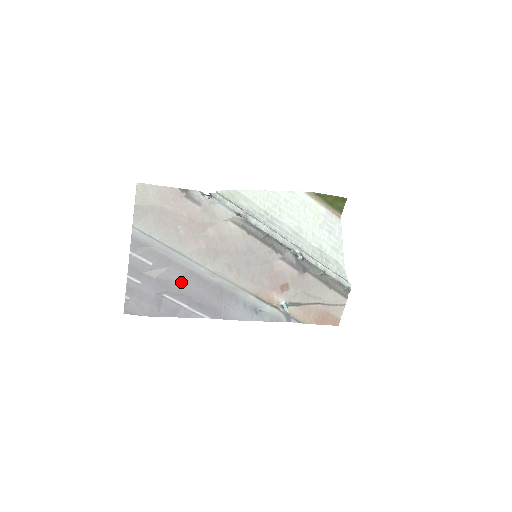
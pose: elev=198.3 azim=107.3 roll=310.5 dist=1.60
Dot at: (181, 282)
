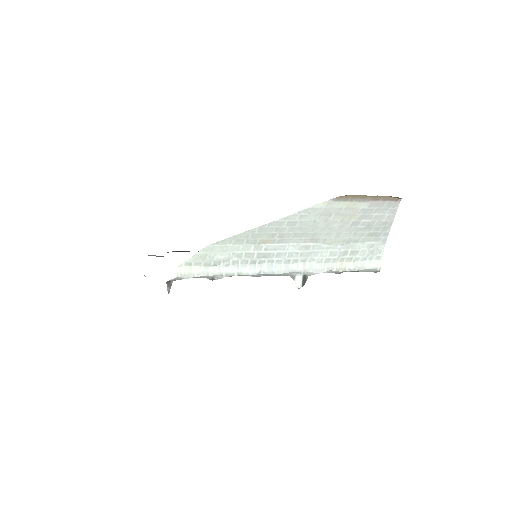
Dot at: occluded
